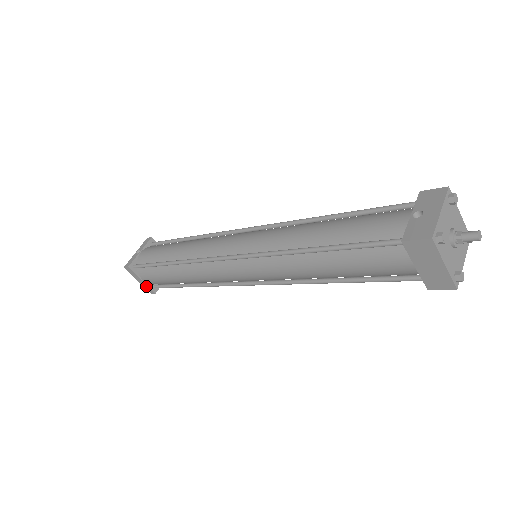
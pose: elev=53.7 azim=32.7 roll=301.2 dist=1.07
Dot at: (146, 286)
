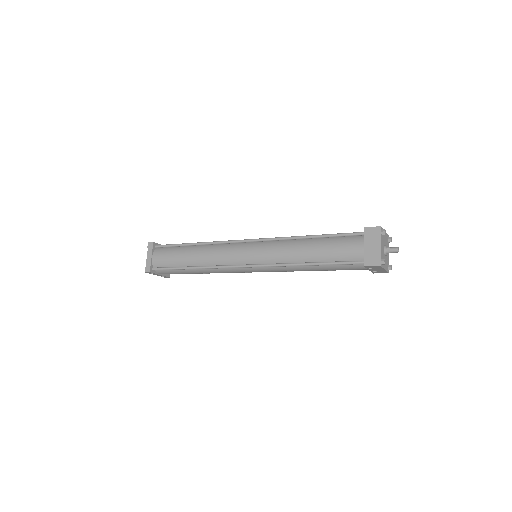
Dot at: (149, 263)
